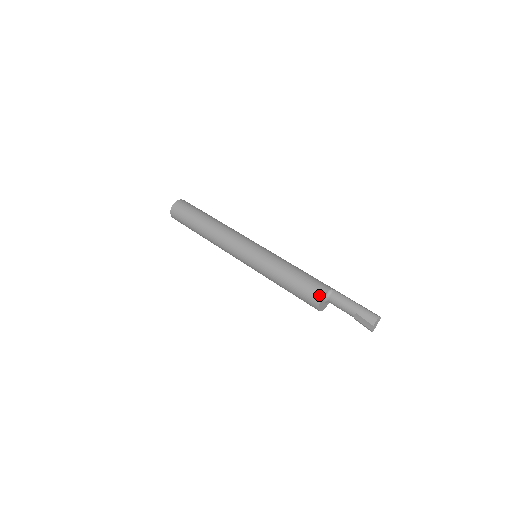
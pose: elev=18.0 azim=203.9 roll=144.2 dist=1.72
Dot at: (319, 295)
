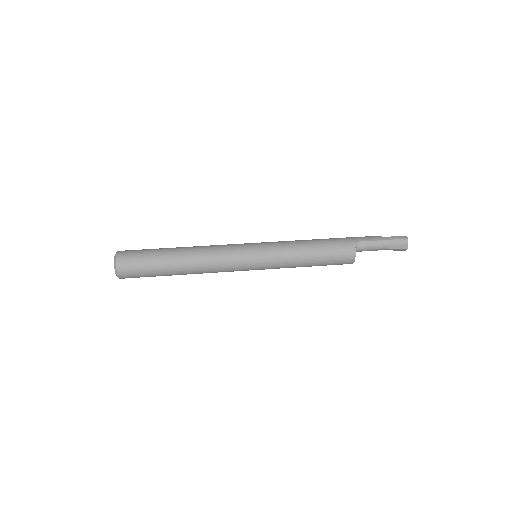
Dot at: (351, 258)
